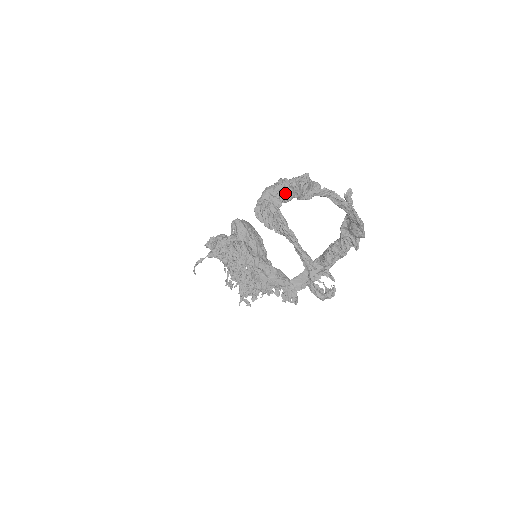
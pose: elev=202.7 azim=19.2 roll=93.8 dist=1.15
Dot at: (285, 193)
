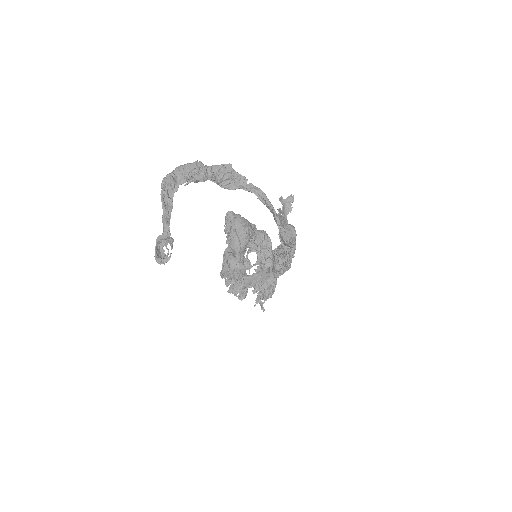
Dot at: (191, 172)
